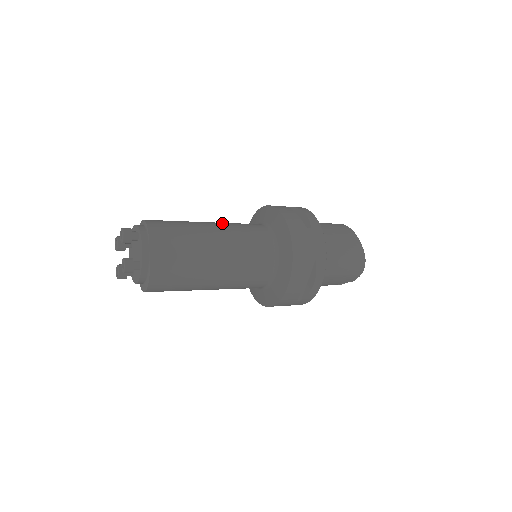
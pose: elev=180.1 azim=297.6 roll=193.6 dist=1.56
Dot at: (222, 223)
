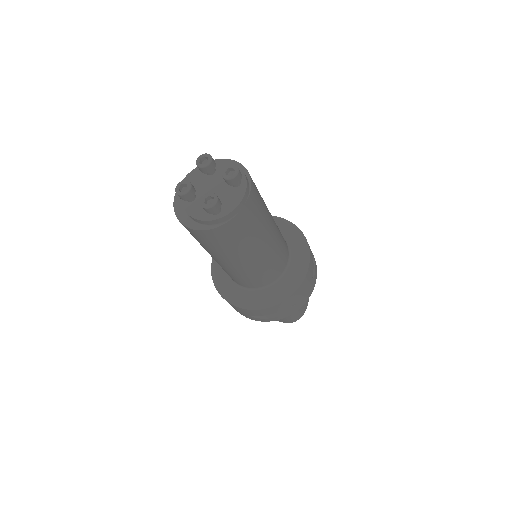
Dot at: occluded
